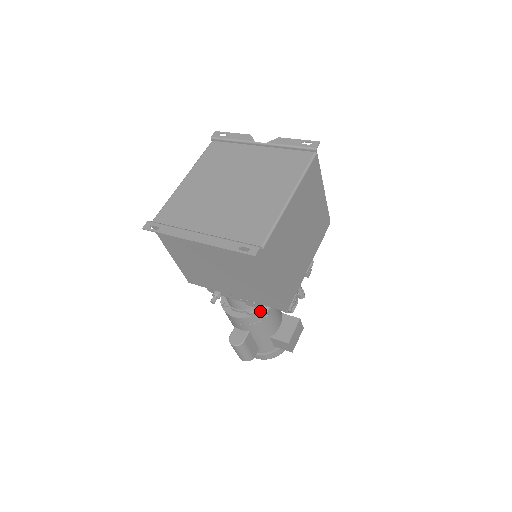
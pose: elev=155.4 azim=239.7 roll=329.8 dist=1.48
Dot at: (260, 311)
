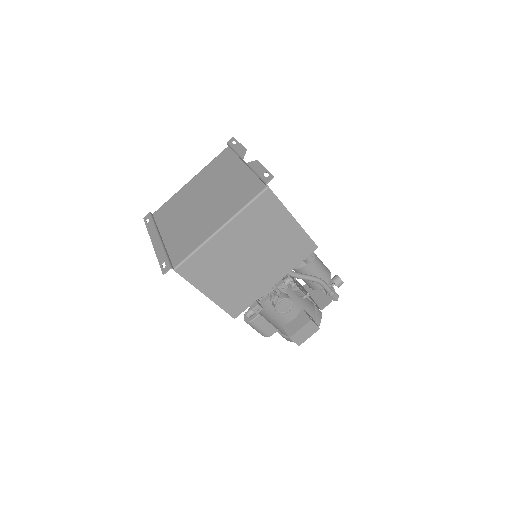
Dot at: occluded
